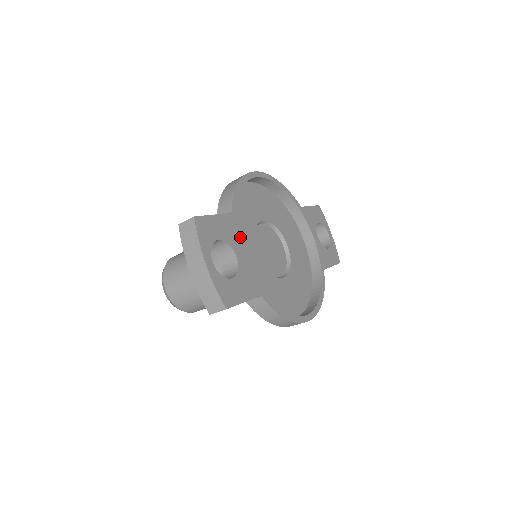
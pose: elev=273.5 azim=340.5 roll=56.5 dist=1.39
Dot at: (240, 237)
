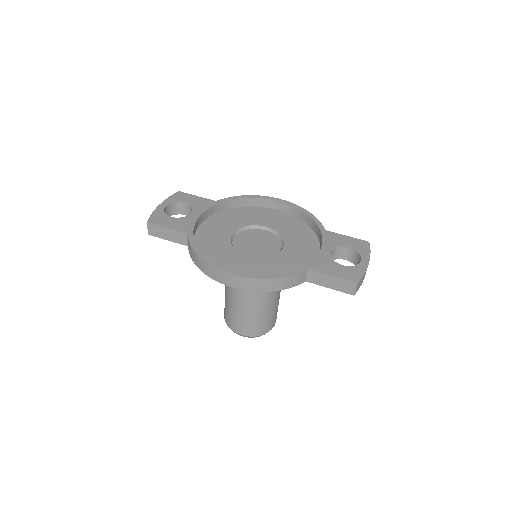
Dot at: (224, 222)
